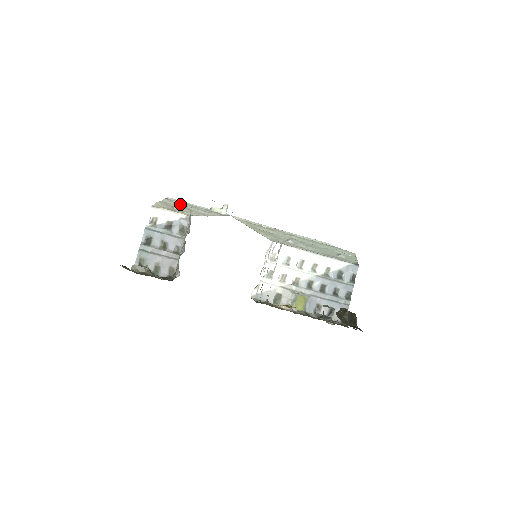
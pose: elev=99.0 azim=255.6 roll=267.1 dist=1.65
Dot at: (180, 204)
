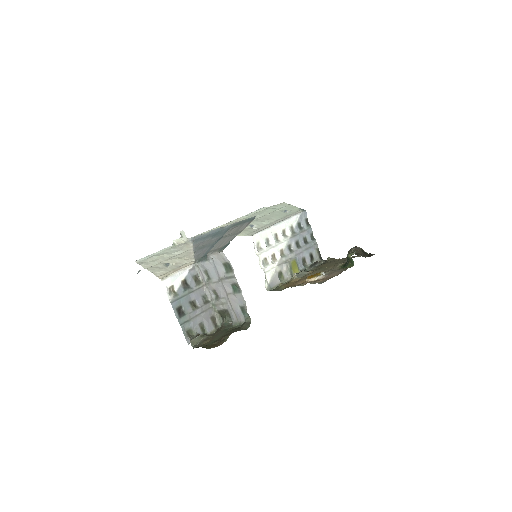
Dot at: (157, 259)
